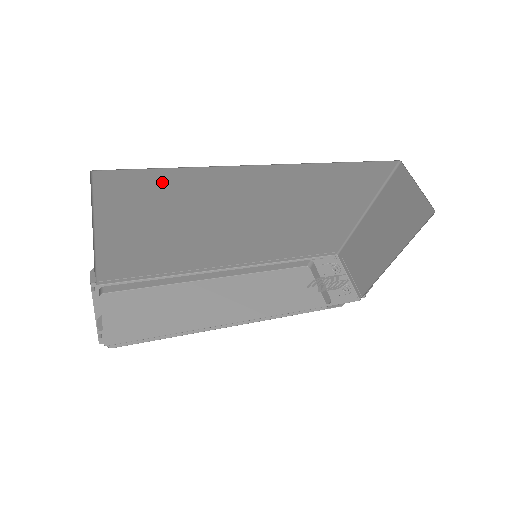
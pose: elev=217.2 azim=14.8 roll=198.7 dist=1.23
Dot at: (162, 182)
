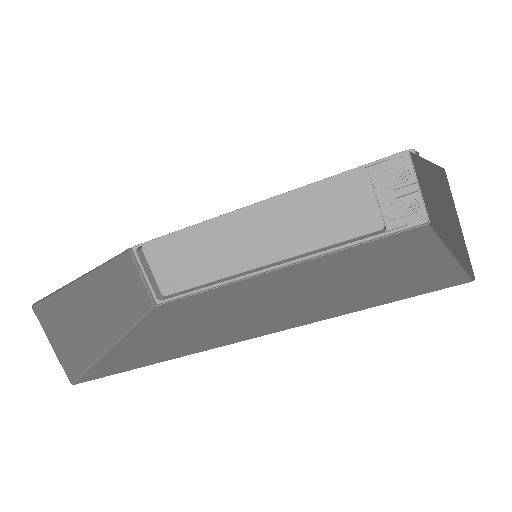
Dot at: occluded
